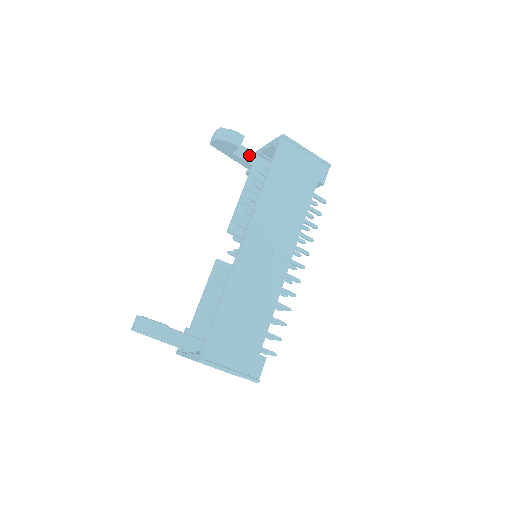
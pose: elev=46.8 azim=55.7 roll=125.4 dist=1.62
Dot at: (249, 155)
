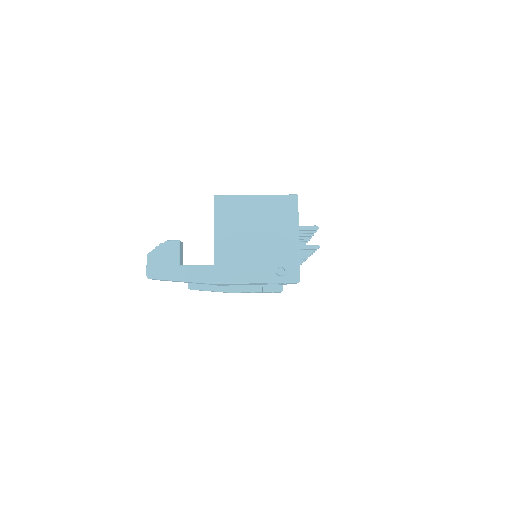
Dot at: occluded
